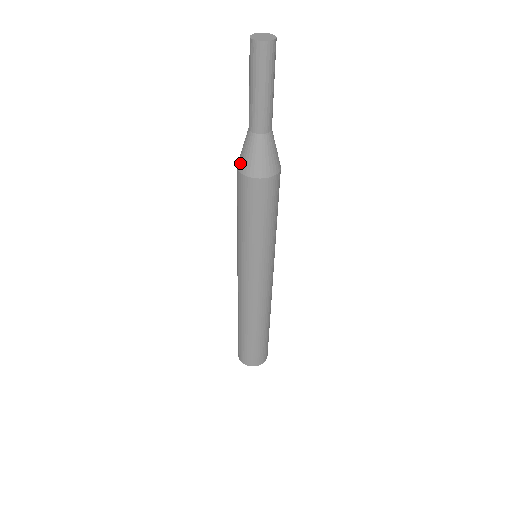
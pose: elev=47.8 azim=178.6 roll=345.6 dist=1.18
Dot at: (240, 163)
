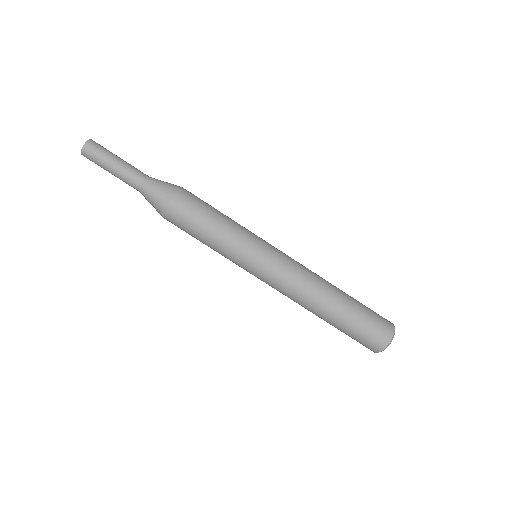
Dot at: (159, 213)
